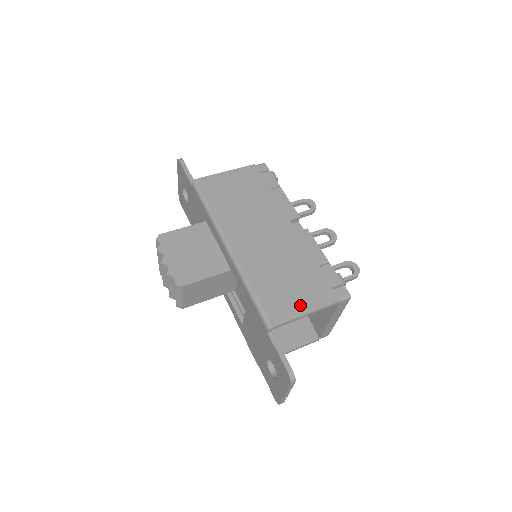
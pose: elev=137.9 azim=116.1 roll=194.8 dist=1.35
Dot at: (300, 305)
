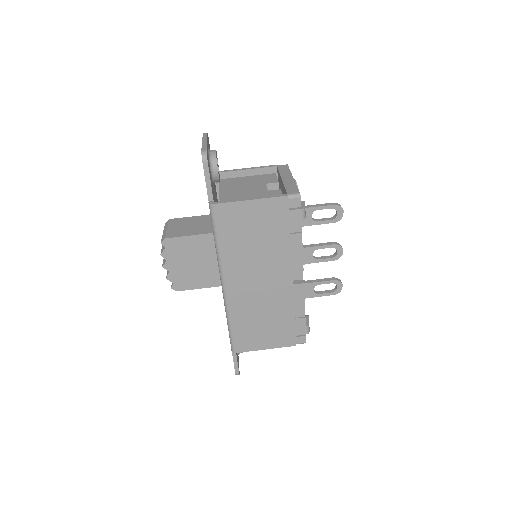
Dot at: (263, 343)
